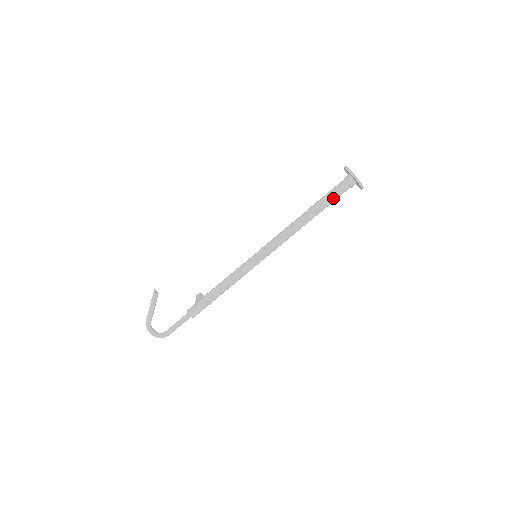
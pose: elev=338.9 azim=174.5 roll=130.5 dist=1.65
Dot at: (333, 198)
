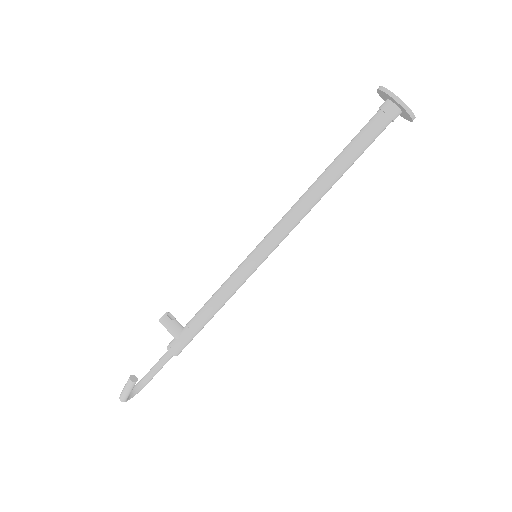
Dot at: occluded
